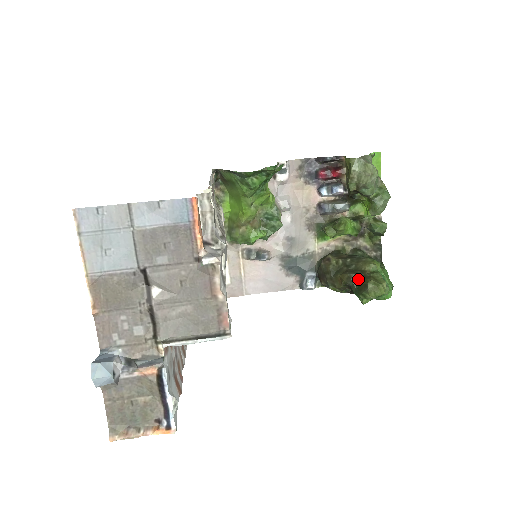
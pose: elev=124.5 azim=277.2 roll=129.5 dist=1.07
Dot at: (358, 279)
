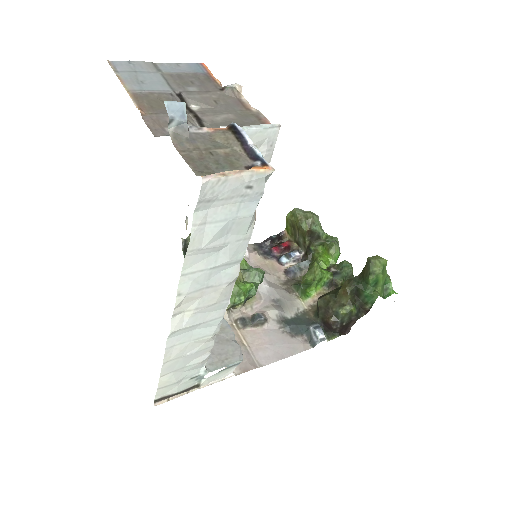
Dot at: (358, 277)
